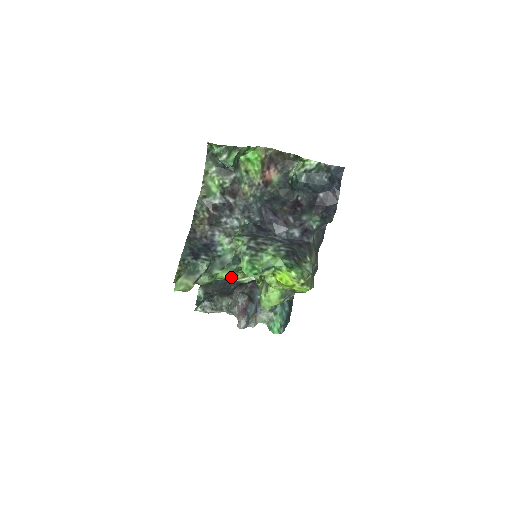
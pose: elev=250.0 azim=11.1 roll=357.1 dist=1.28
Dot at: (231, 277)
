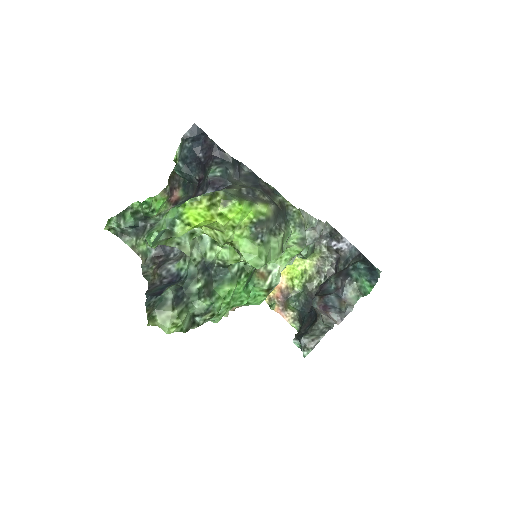
Dot at: (260, 292)
